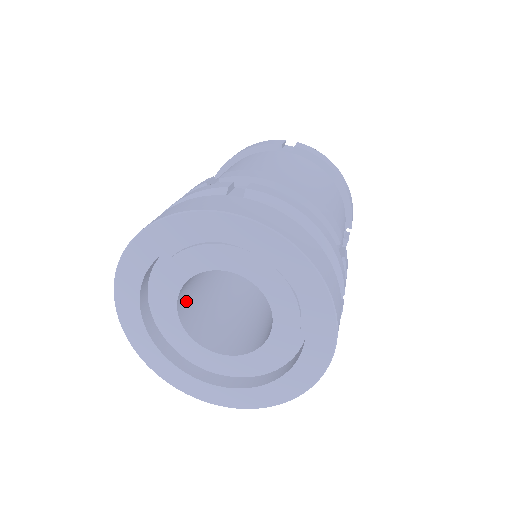
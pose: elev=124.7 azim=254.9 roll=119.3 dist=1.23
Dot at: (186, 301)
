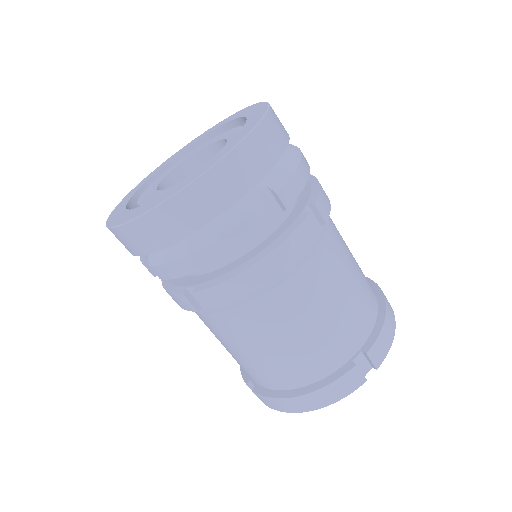
Dot at: occluded
